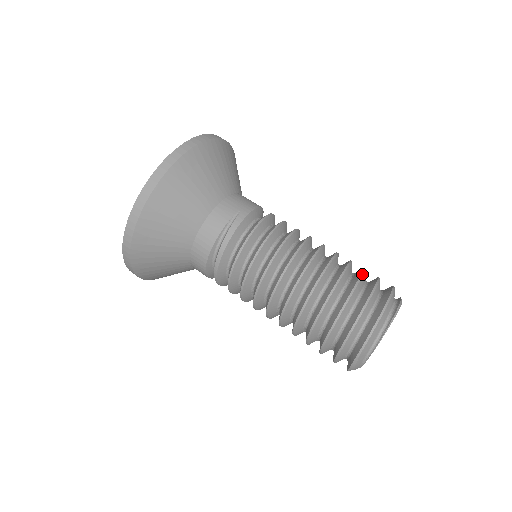
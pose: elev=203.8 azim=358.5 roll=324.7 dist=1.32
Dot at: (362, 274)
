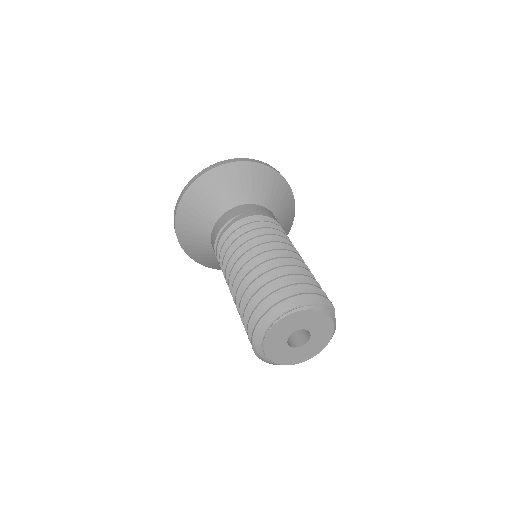
Dot at: (291, 274)
